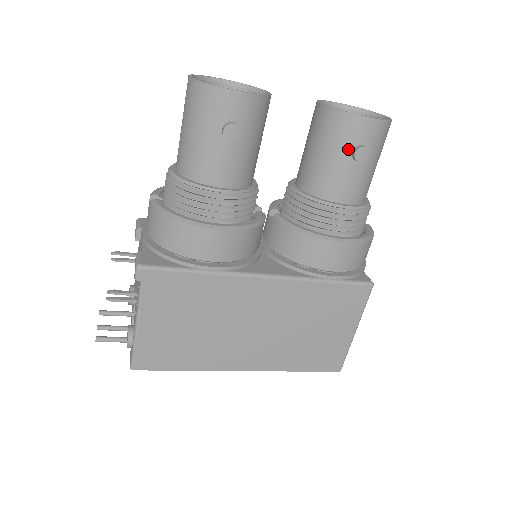
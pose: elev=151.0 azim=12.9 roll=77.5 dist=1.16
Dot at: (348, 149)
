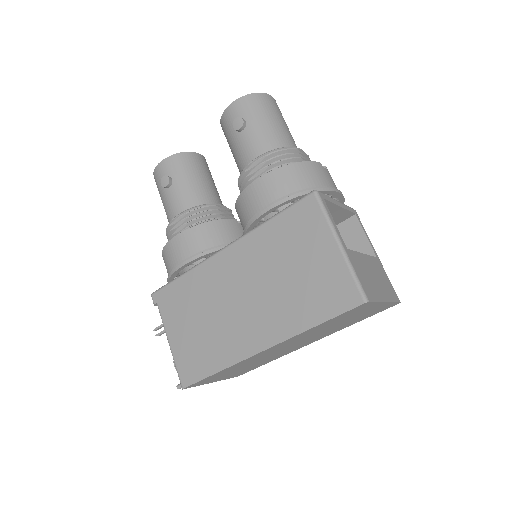
Dot at: (233, 131)
